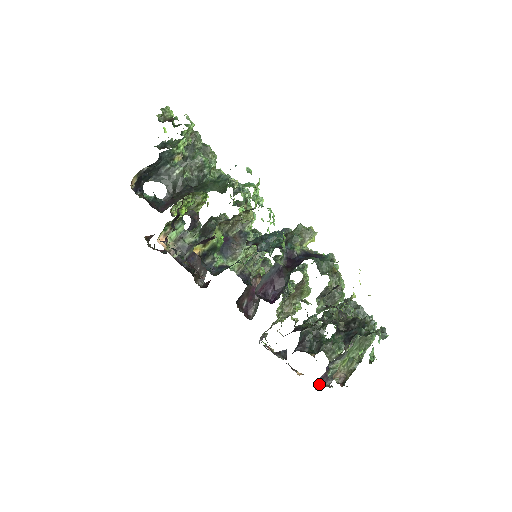
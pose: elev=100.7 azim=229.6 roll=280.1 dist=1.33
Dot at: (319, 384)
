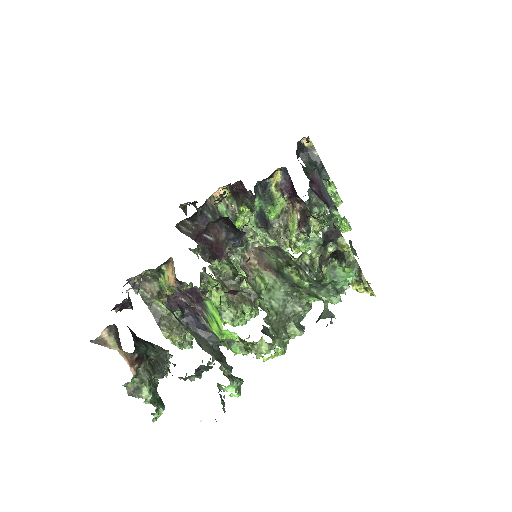
Dot at: (104, 345)
